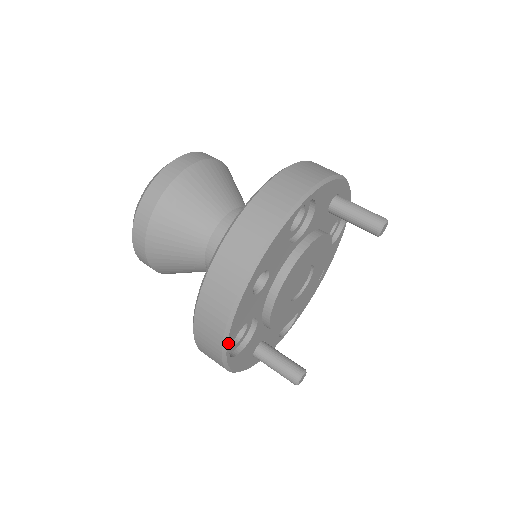
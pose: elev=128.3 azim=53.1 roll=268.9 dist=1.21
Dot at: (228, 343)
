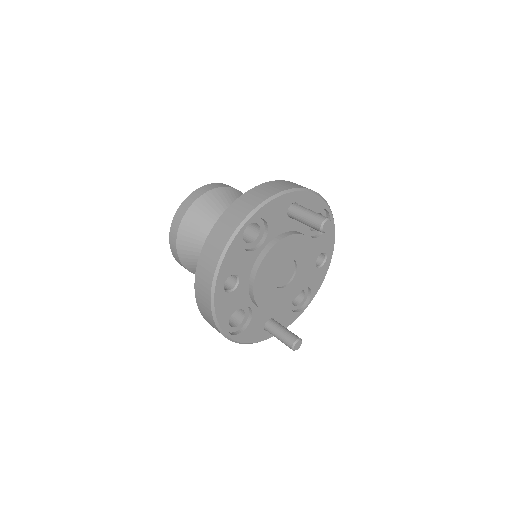
Dot at: (222, 327)
